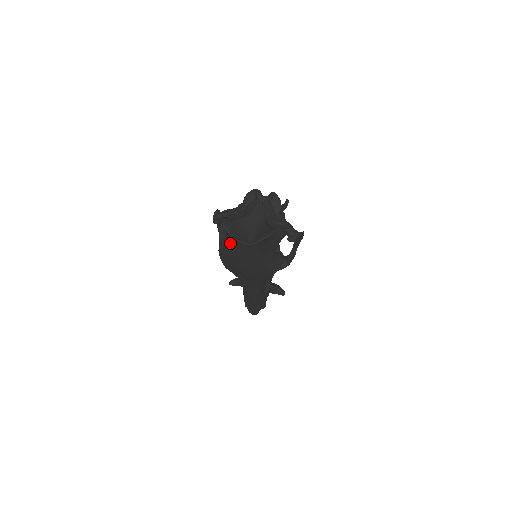
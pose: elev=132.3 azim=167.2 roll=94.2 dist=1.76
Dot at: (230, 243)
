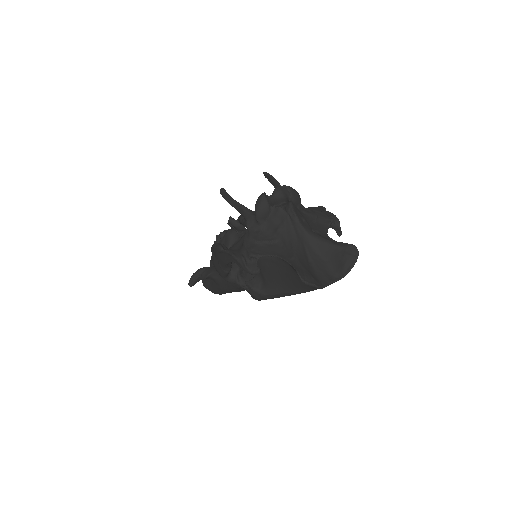
Dot at: (301, 289)
